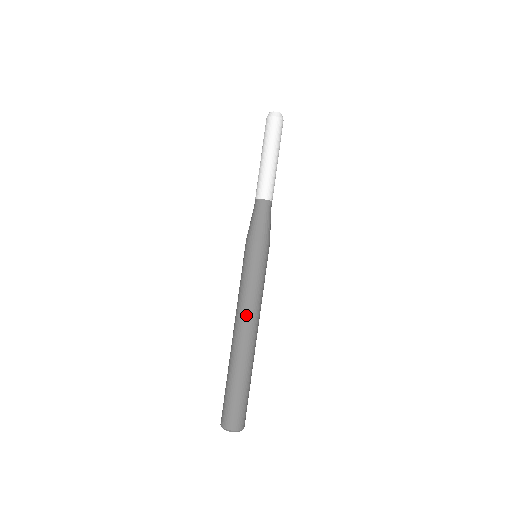
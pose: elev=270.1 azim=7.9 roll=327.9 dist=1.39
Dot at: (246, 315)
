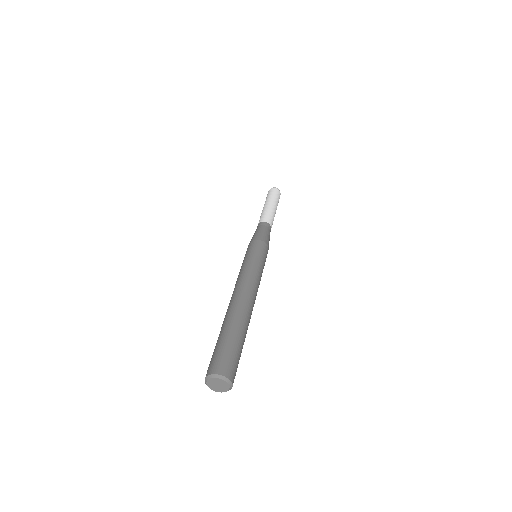
Dot at: (254, 286)
